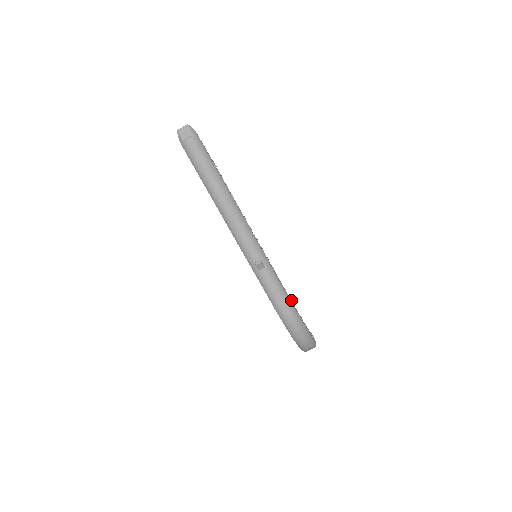
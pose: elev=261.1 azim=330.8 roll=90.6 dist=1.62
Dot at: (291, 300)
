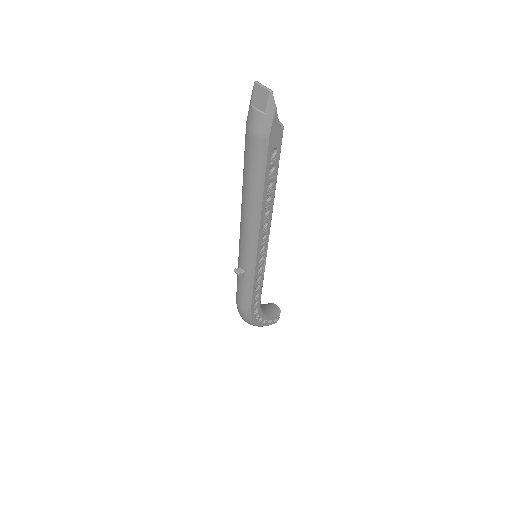
Dot at: (254, 308)
